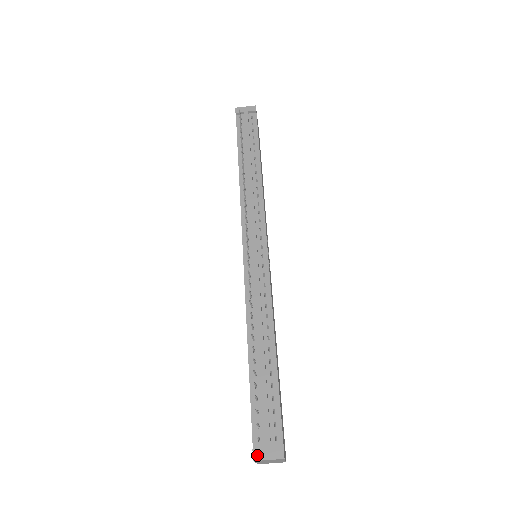
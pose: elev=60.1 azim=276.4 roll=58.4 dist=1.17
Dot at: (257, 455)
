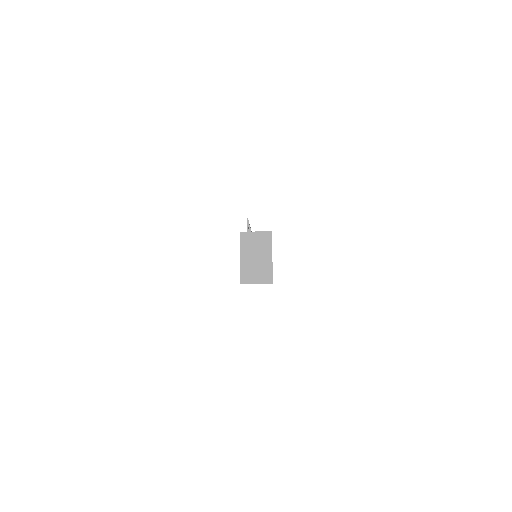
Dot at: (244, 232)
